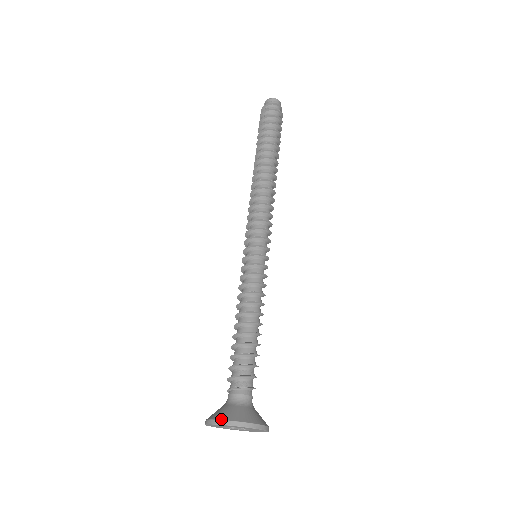
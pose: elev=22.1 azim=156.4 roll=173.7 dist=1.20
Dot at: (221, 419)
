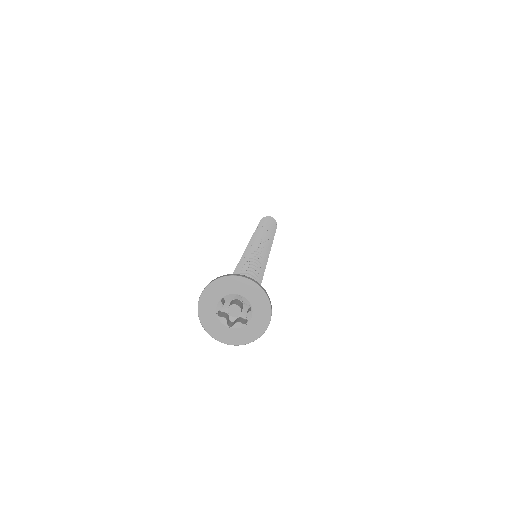
Dot at: (251, 278)
